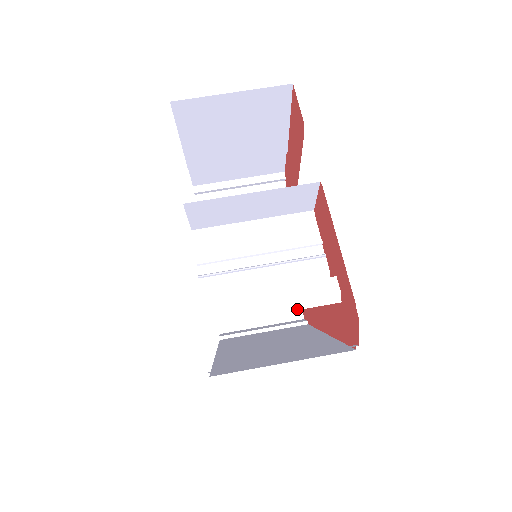
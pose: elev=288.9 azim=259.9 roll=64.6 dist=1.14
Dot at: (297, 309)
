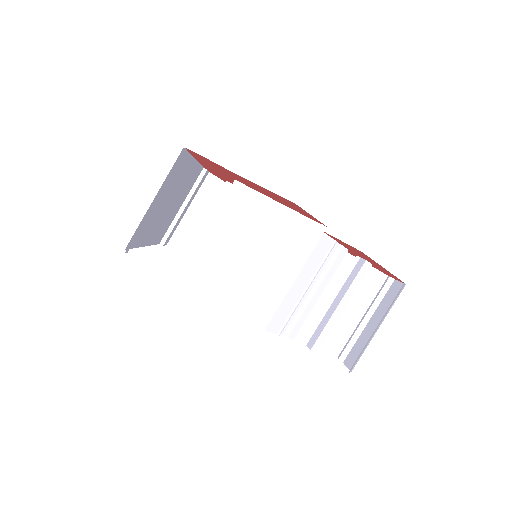
Dot at: occluded
